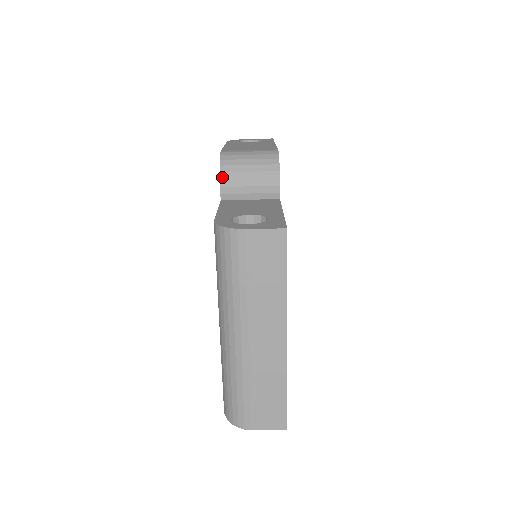
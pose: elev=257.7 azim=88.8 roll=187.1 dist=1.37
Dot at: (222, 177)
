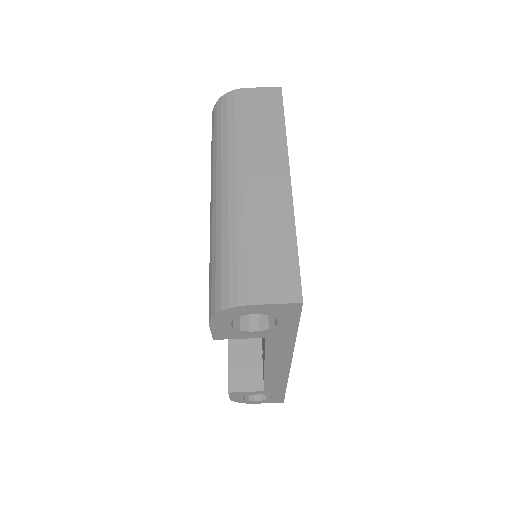
Dot at: occluded
